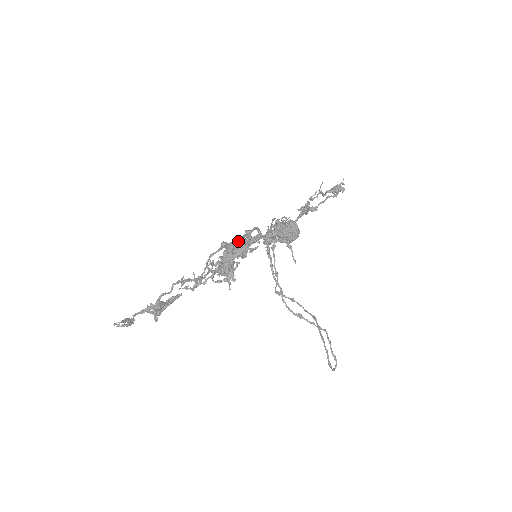
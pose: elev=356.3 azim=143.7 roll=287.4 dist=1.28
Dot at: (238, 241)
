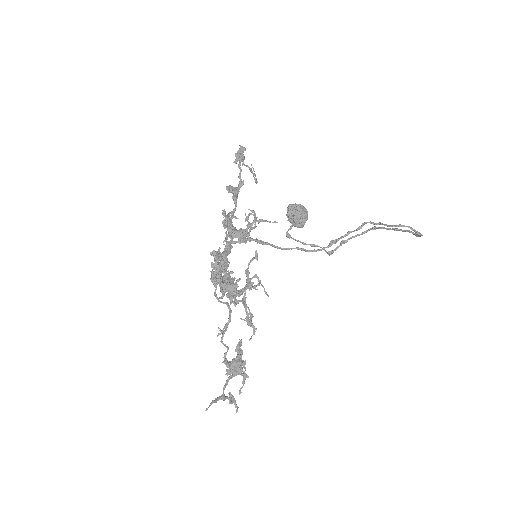
Dot at: occluded
